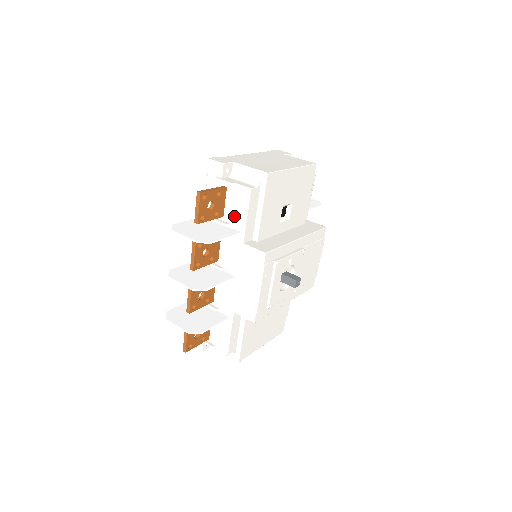
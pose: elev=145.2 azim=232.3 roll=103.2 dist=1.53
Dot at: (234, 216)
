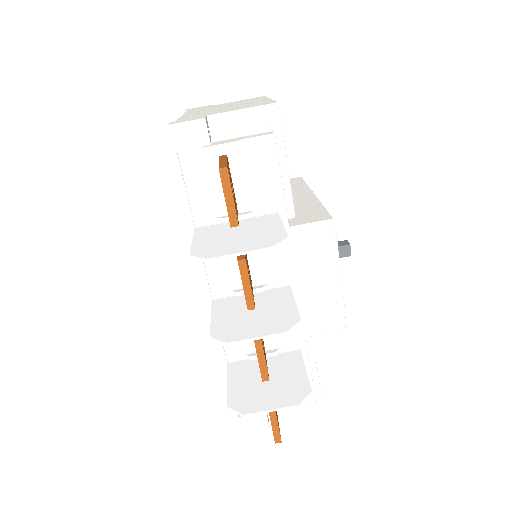
Dot at: (257, 194)
